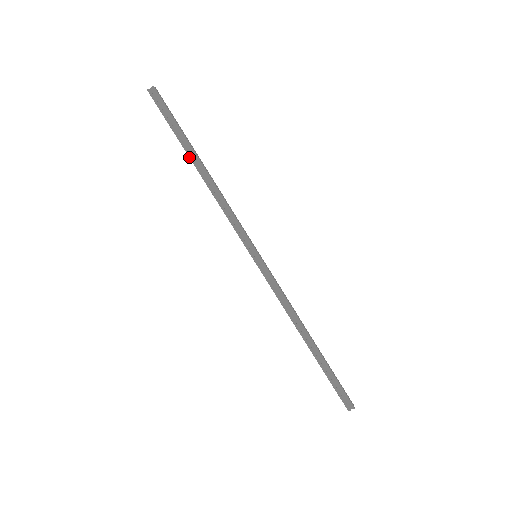
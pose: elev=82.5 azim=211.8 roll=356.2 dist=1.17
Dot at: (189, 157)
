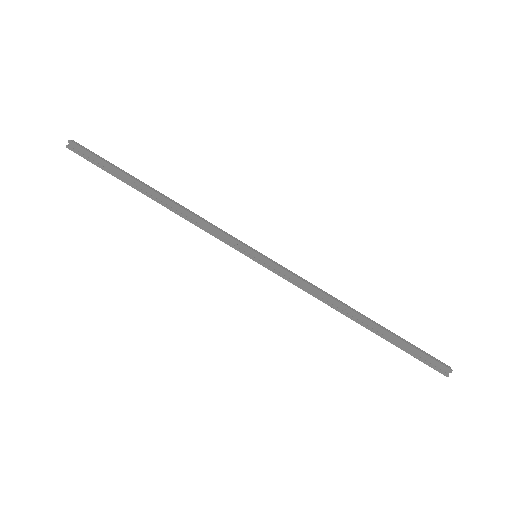
Dot at: (137, 190)
